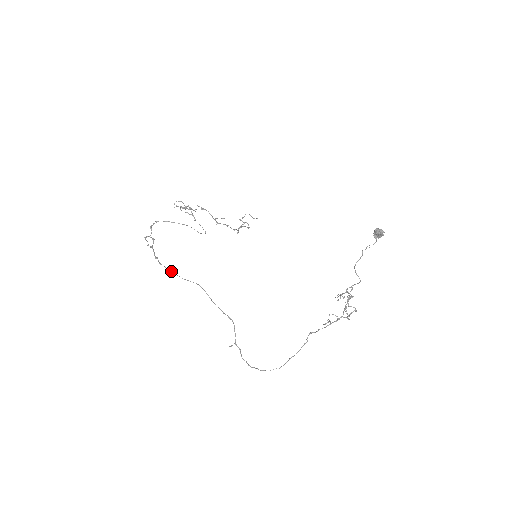
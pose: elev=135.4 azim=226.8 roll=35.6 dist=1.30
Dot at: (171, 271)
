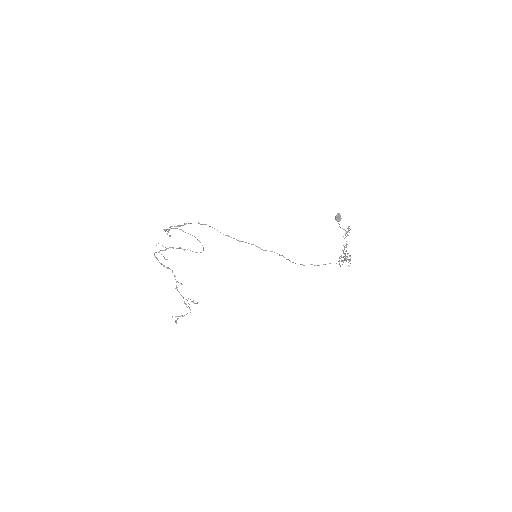
Dot at: occluded
